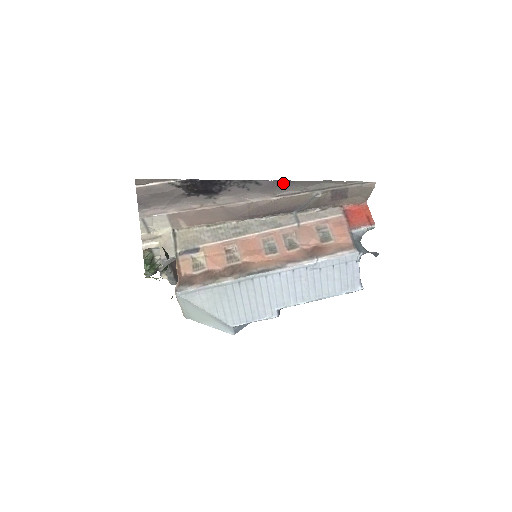
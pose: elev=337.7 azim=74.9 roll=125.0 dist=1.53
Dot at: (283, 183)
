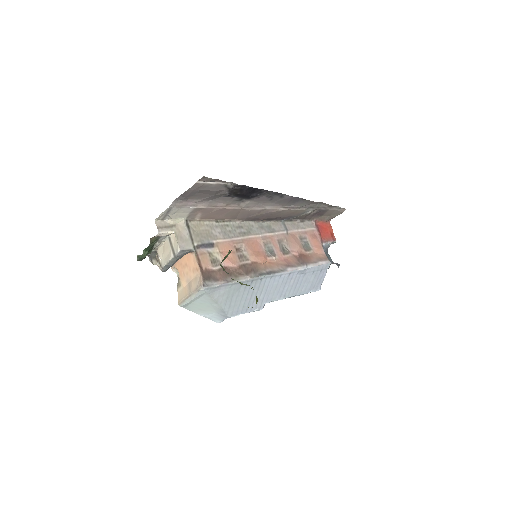
Dot at: (297, 199)
